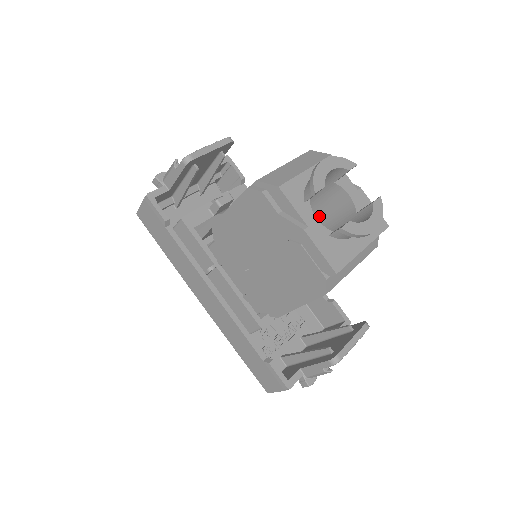
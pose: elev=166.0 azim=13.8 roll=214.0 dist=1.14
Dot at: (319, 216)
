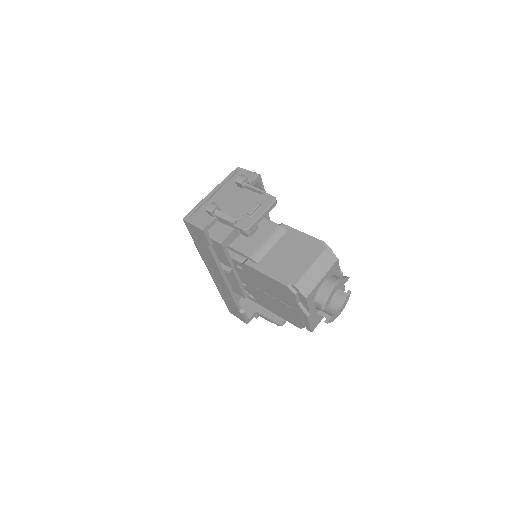
Dot at: occluded
